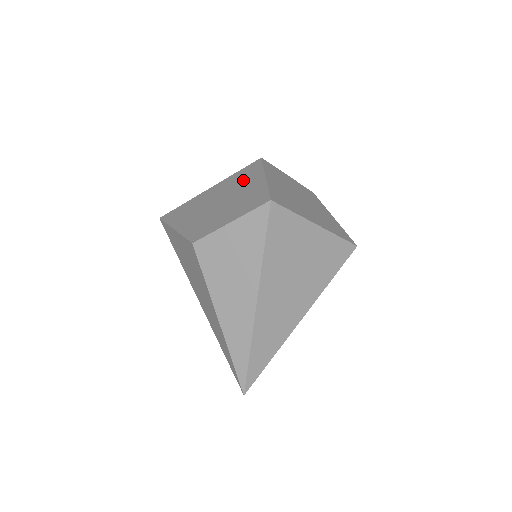
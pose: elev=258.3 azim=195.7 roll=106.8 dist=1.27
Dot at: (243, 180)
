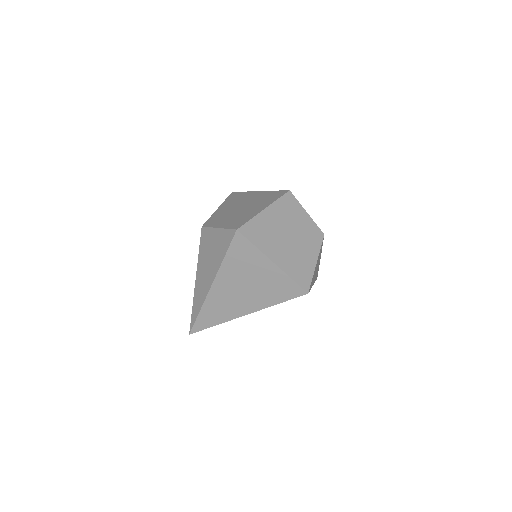
Dot at: (263, 201)
